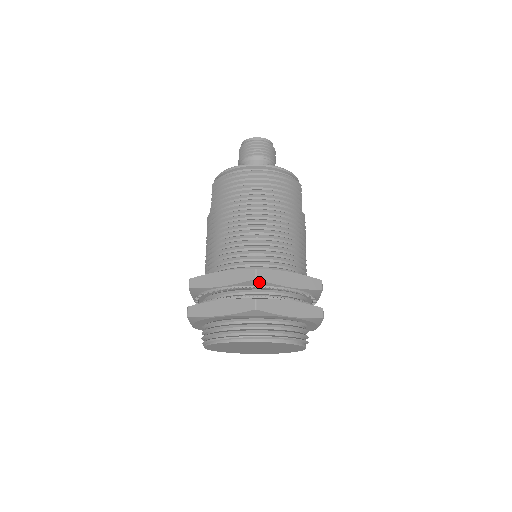
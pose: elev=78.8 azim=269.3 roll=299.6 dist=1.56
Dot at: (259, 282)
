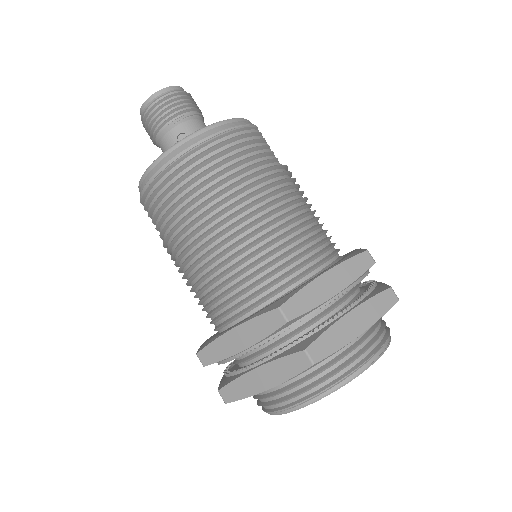
Dot at: (293, 320)
